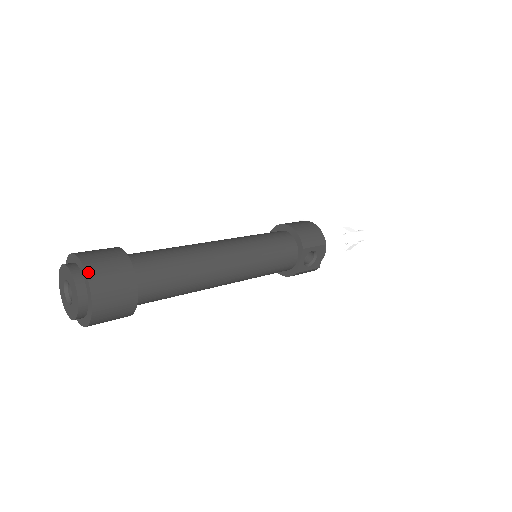
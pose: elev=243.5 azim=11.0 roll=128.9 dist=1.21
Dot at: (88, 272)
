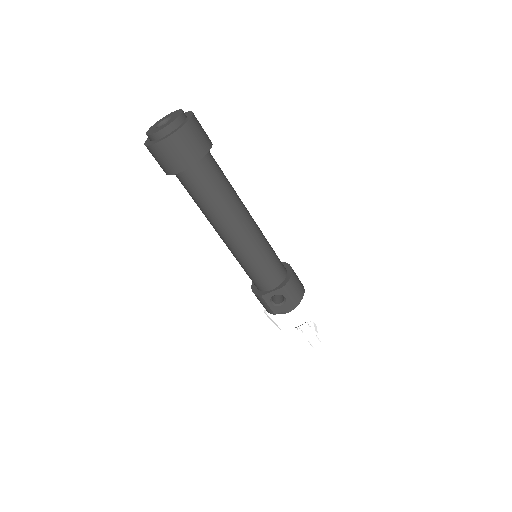
Dot at: (188, 123)
